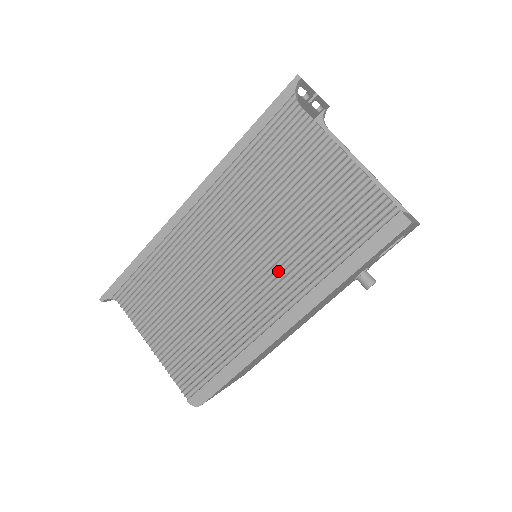
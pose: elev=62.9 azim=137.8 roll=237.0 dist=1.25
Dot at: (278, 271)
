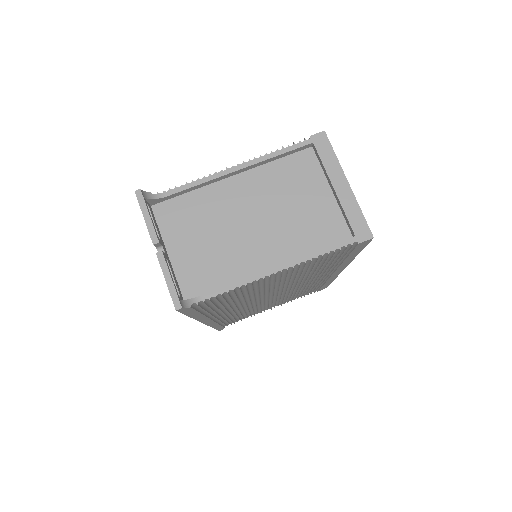
Dot at: occluded
